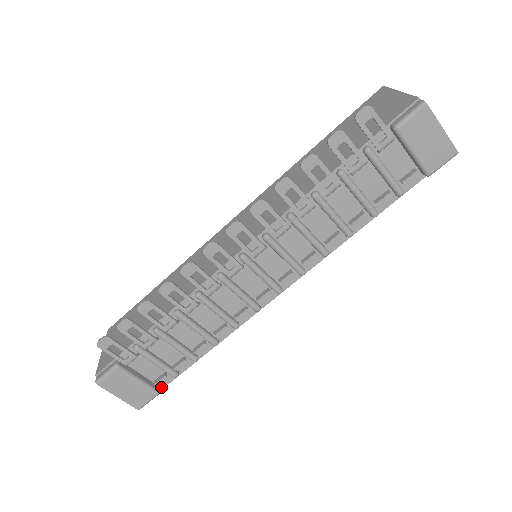
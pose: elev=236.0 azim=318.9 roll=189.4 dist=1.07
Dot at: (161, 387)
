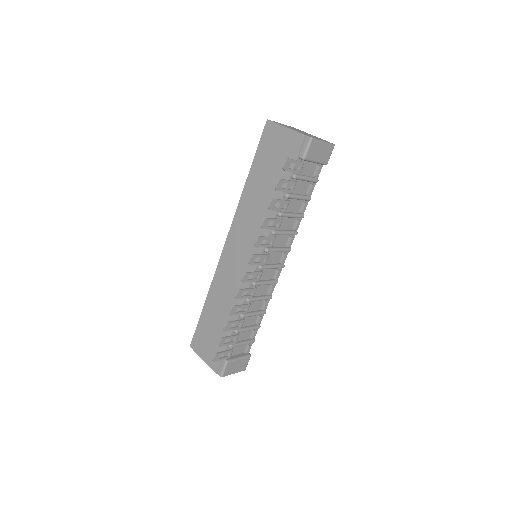
Dot at: (248, 351)
